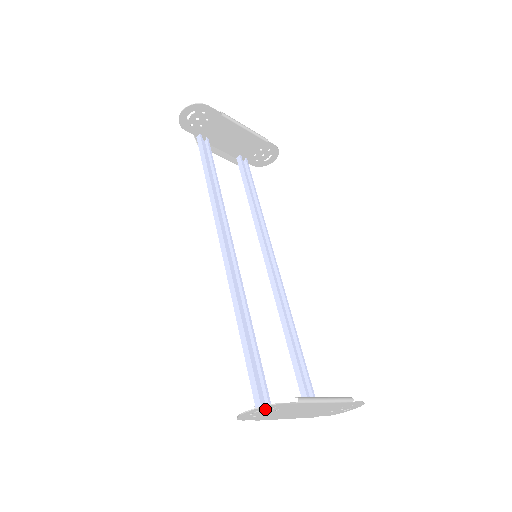
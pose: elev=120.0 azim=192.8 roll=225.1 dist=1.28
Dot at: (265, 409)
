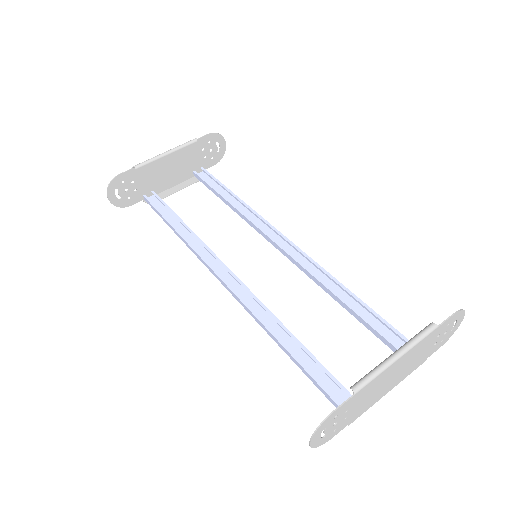
Dot at: (327, 425)
